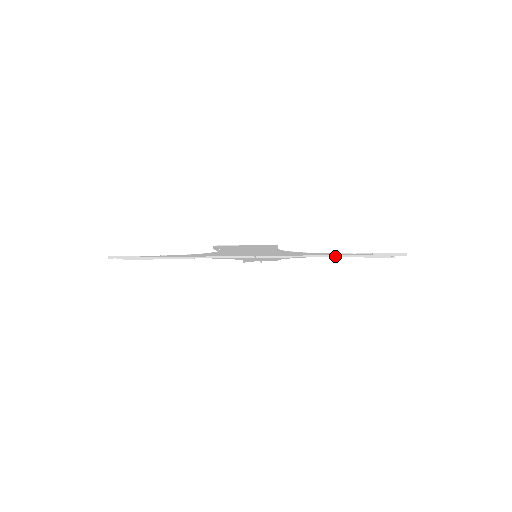
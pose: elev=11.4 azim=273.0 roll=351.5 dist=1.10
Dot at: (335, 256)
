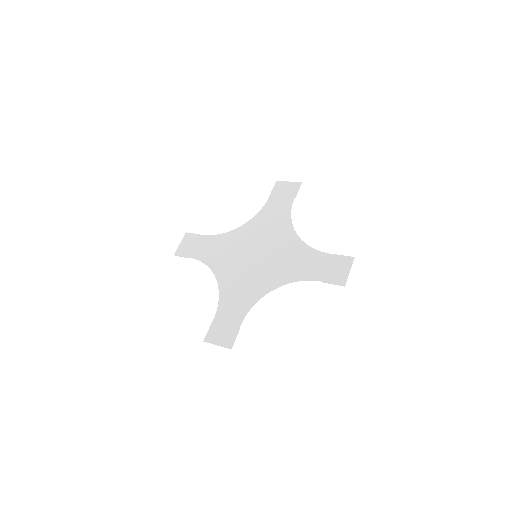
Dot at: (305, 264)
